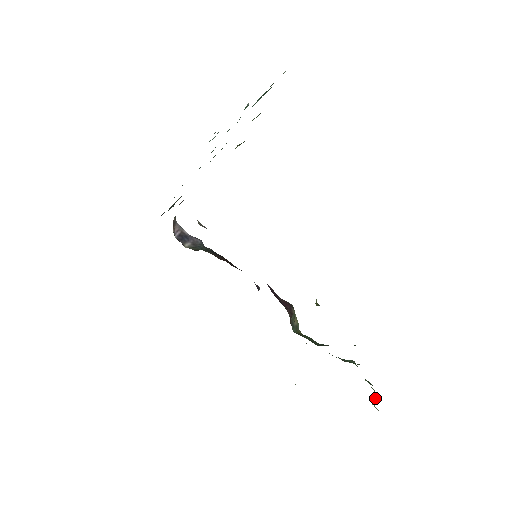
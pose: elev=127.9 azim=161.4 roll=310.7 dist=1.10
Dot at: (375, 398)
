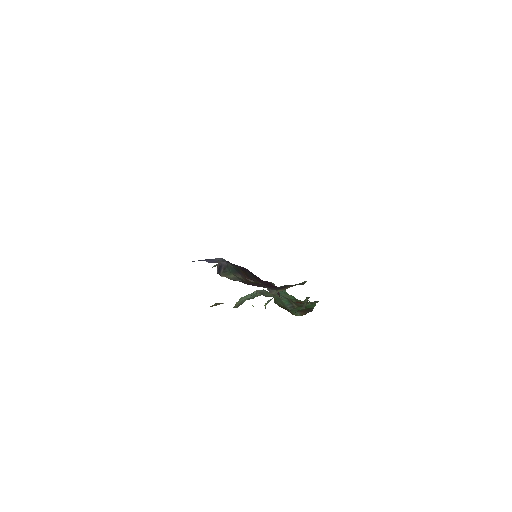
Dot at: occluded
